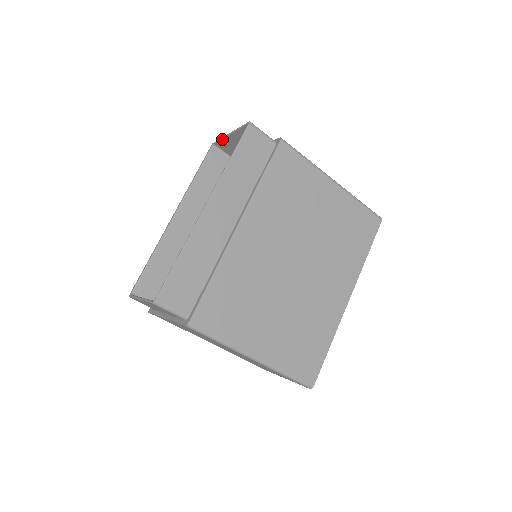
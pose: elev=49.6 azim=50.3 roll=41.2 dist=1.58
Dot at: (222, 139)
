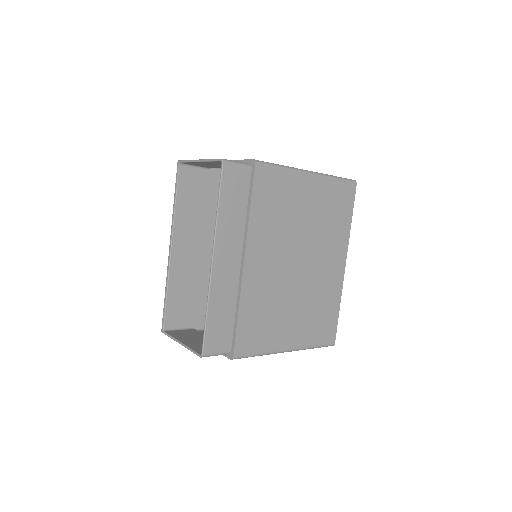
Dot at: (190, 162)
